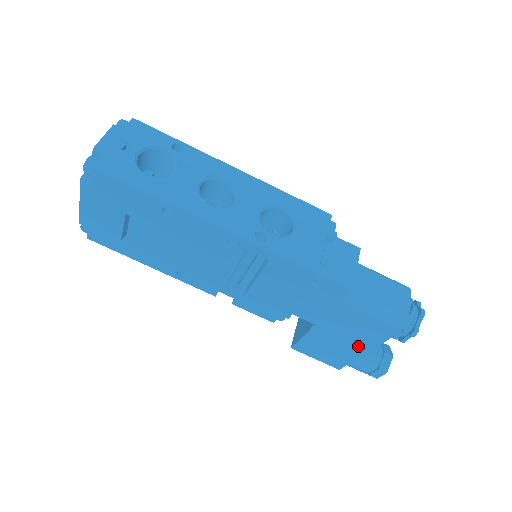
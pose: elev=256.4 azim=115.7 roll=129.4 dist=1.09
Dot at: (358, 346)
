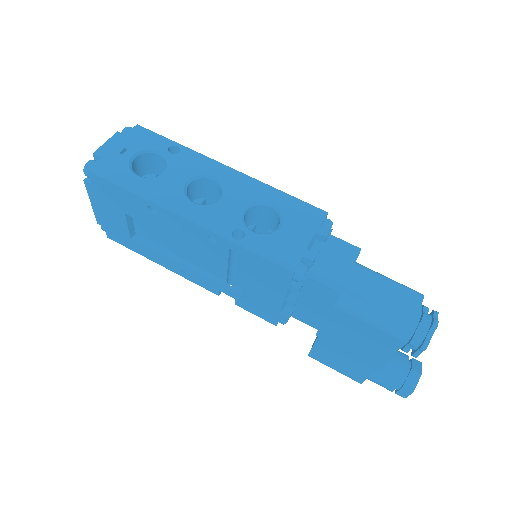
Dot at: (368, 358)
